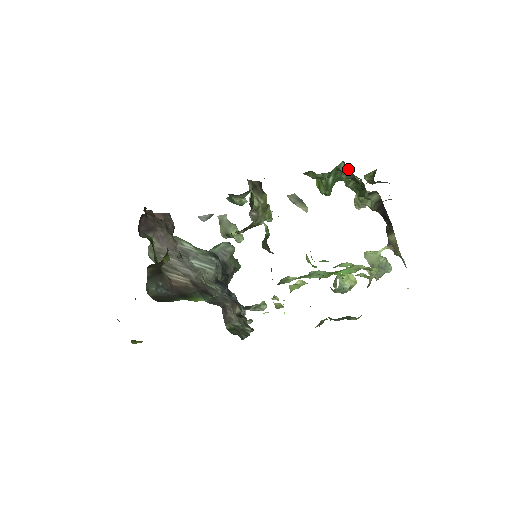
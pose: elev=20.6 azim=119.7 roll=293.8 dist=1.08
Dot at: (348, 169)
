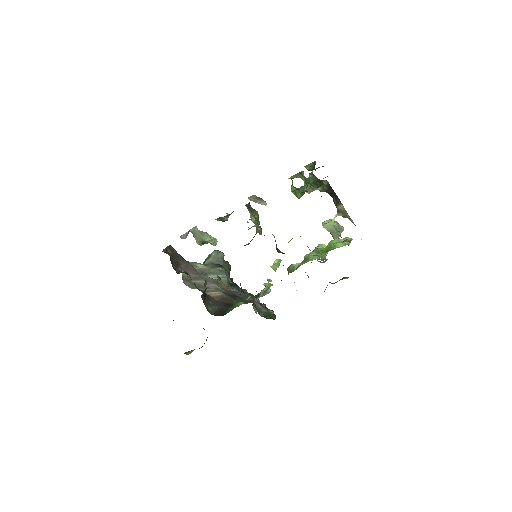
Dot at: (314, 177)
